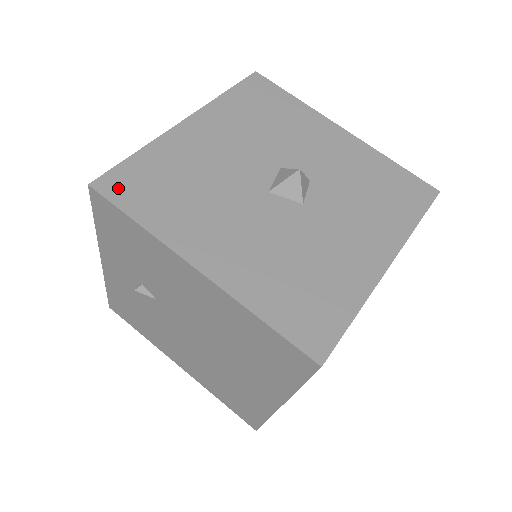
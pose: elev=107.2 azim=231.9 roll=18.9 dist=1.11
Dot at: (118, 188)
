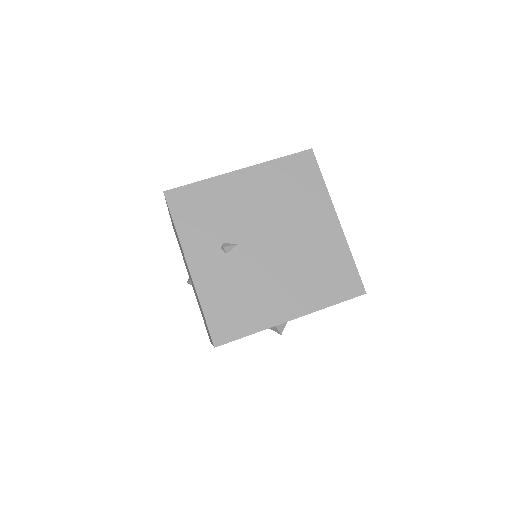
Dot at: occluded
